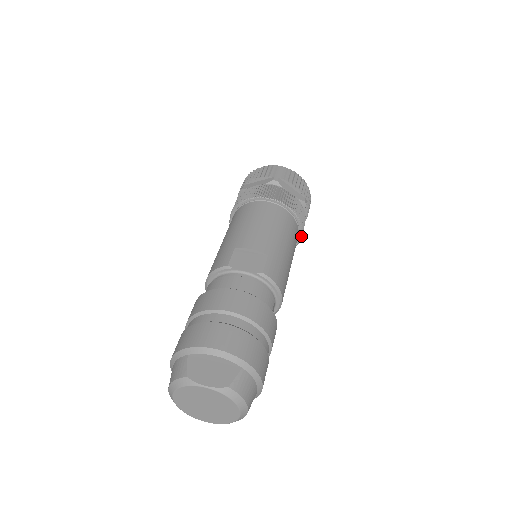
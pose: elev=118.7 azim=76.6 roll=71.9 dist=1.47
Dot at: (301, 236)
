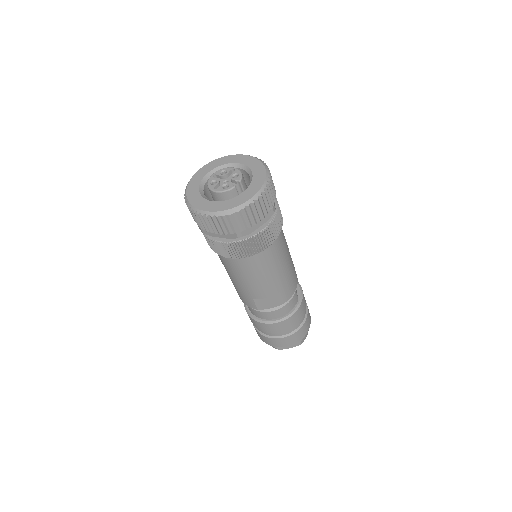
Dot at: occluded
